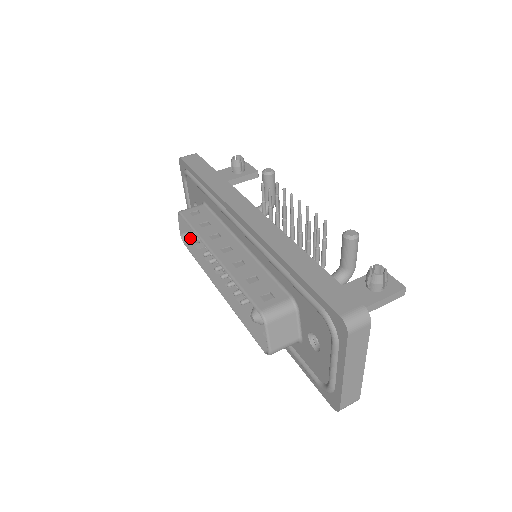
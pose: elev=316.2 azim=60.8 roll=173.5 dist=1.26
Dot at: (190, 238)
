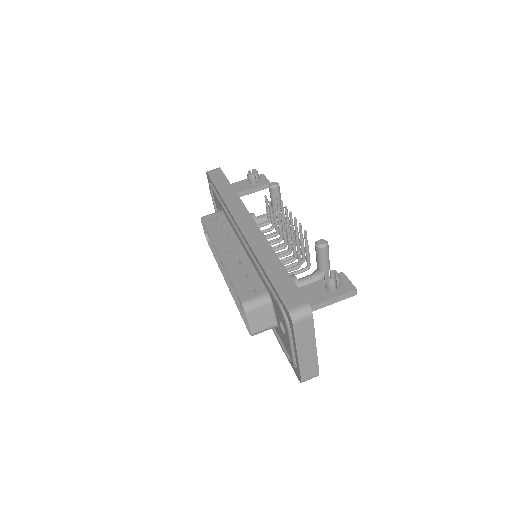
Dot at: (209, 239)
